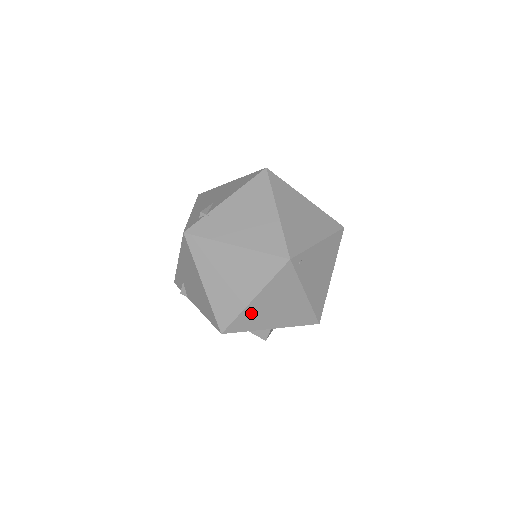
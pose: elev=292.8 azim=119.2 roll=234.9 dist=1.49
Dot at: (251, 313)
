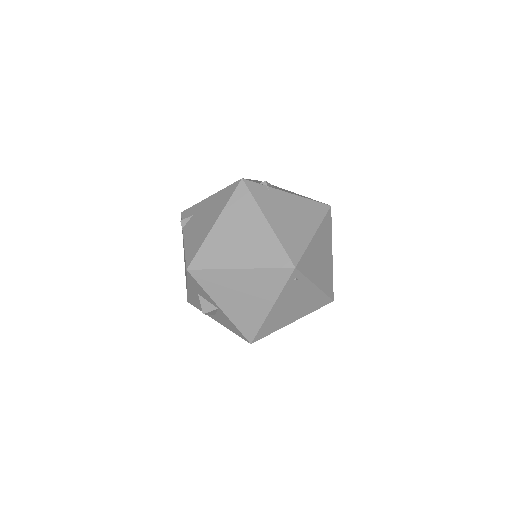
Dot at: (224, 278)
